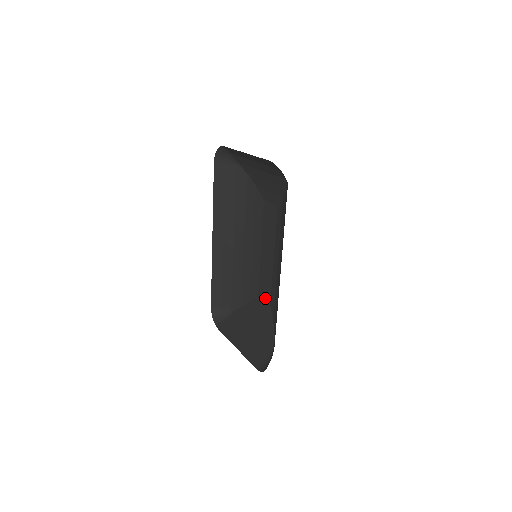
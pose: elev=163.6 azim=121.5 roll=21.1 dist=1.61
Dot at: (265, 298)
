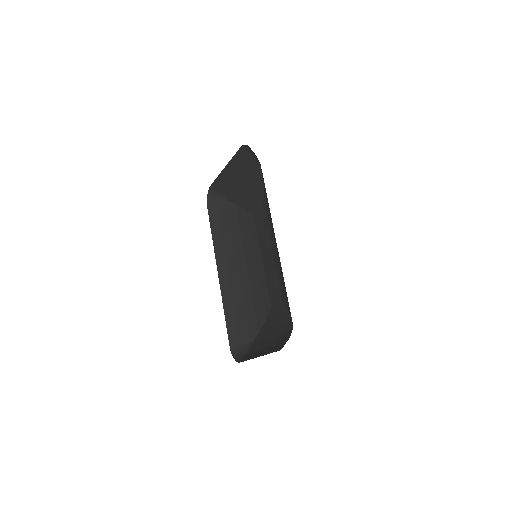
Dot at: (277, 300)
